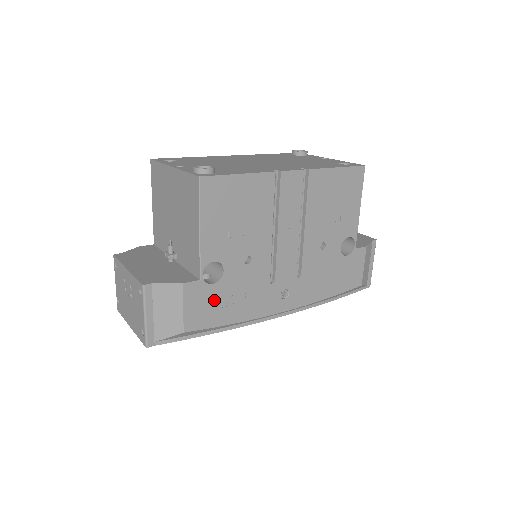
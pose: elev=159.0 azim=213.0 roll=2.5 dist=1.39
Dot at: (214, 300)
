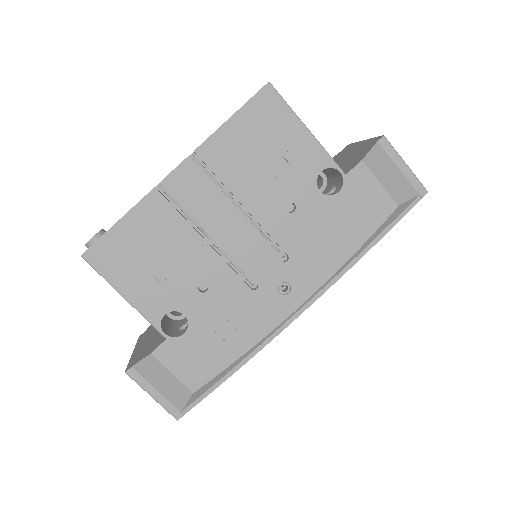
Dot at: (199, 347)
